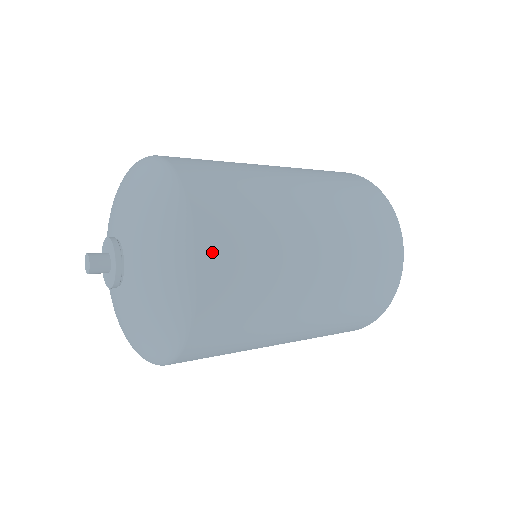
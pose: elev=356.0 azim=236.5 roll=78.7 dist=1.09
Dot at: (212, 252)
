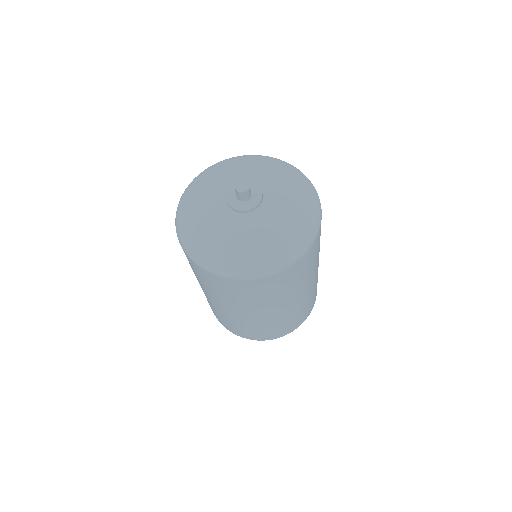
Dot at: (314, 246)
